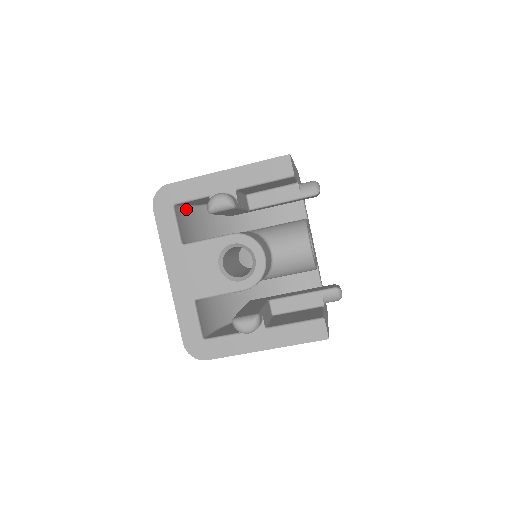
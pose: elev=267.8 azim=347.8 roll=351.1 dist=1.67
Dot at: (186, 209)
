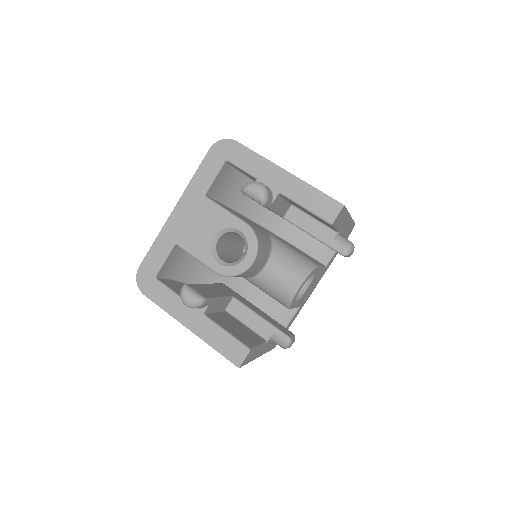
Dot at: (236, 172)
